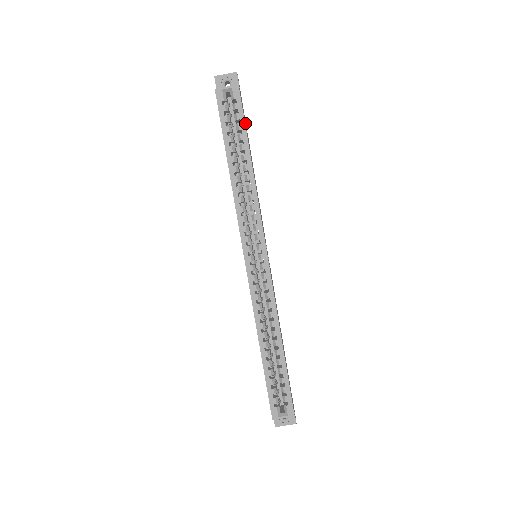
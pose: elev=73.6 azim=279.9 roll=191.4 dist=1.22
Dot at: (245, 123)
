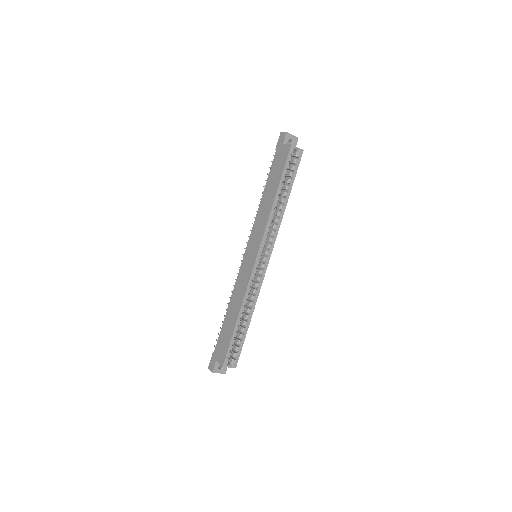
Dot at: occluded
